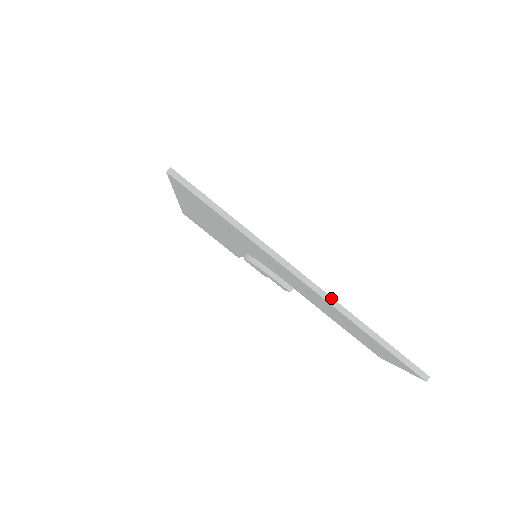
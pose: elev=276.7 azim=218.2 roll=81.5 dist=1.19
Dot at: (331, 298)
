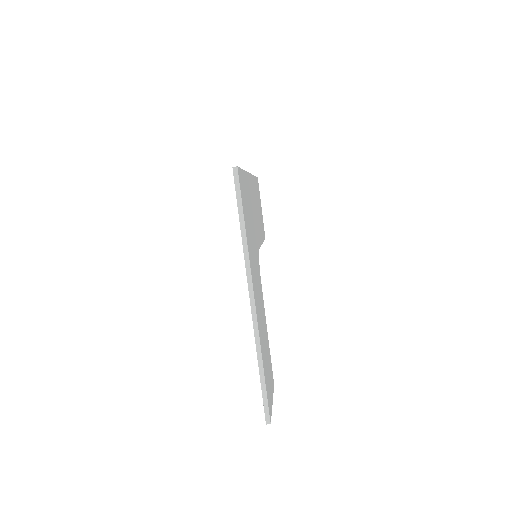
Dot at: (257, 327)
